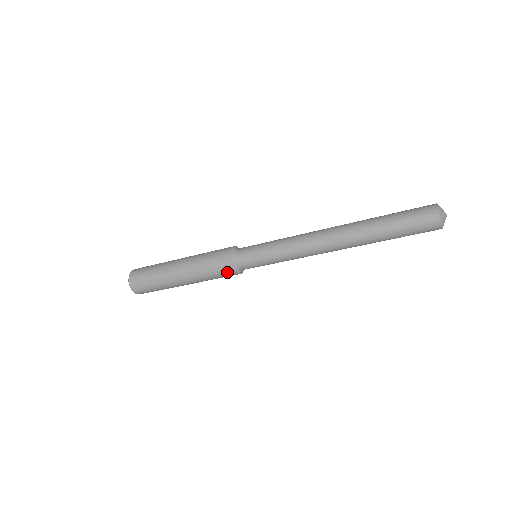
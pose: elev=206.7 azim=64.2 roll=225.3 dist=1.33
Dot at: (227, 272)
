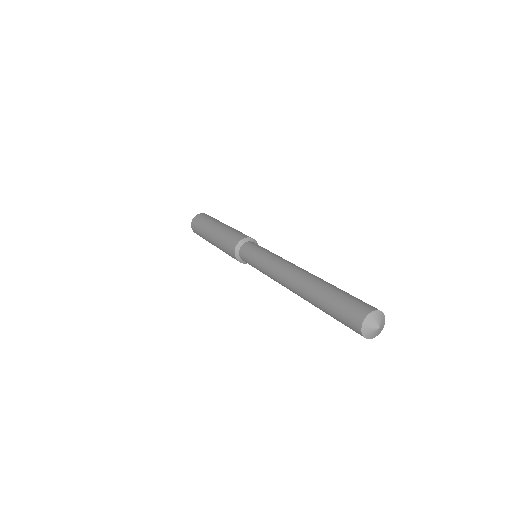
Dot at: occluded
